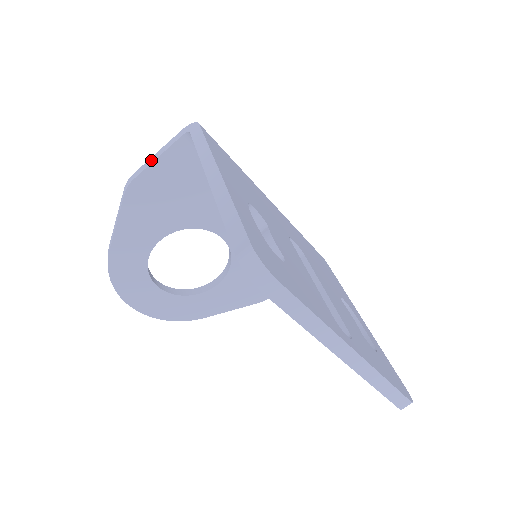
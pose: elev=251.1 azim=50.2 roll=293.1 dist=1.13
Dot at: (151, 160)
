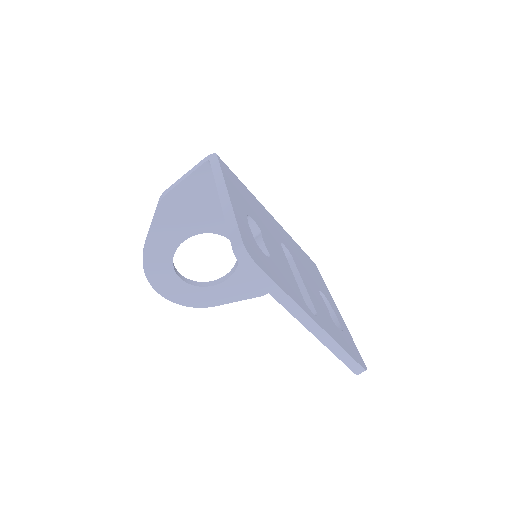
Dot at: (180, 180)
